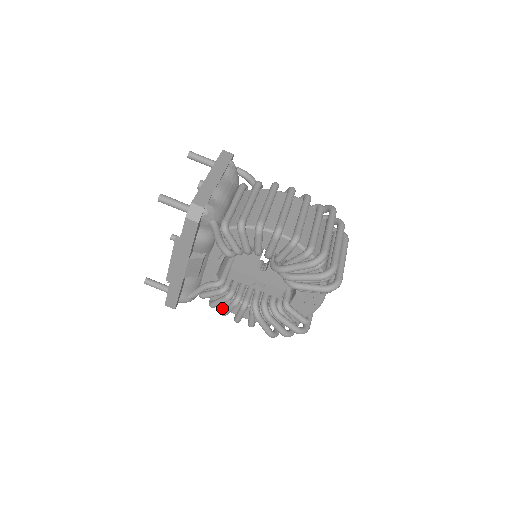
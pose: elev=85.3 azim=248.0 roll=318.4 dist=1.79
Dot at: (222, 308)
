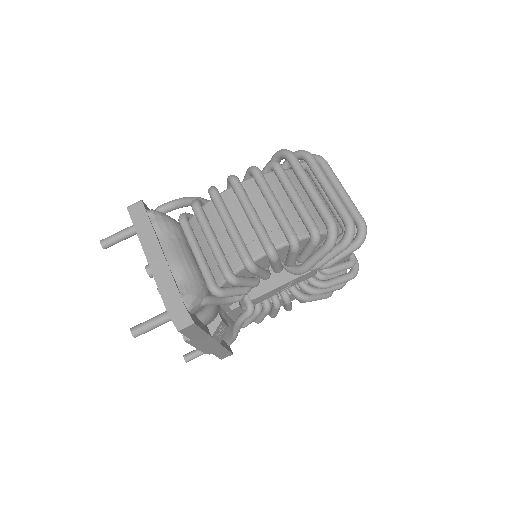
Dot at: occluded
